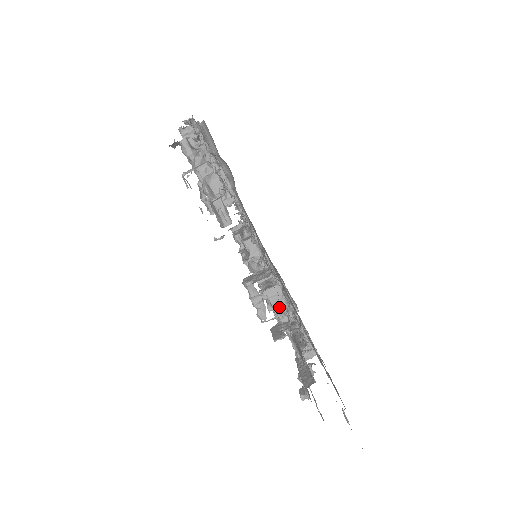
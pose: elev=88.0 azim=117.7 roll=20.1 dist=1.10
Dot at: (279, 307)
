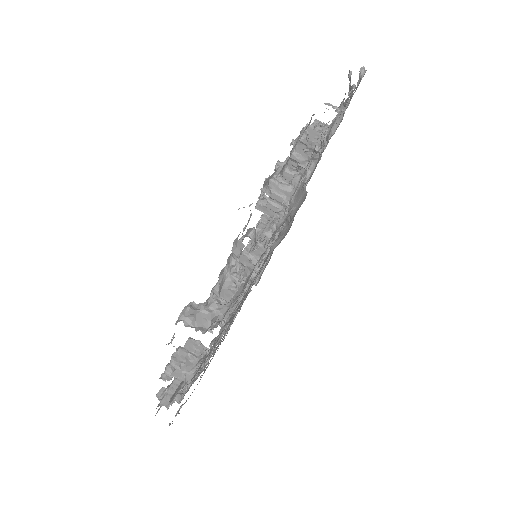
Dot at: occluded
